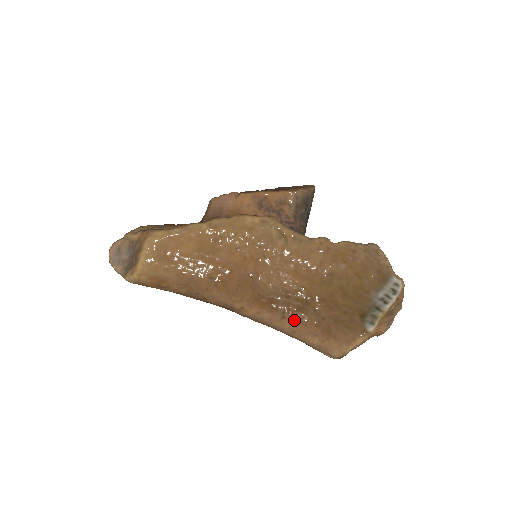
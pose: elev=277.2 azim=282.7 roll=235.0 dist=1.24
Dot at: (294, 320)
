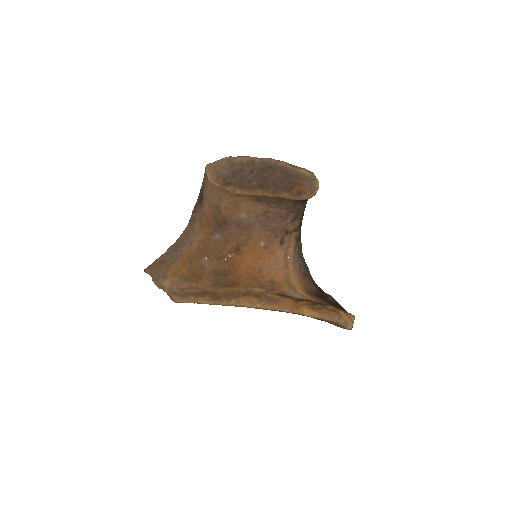
Dot at: occluded
